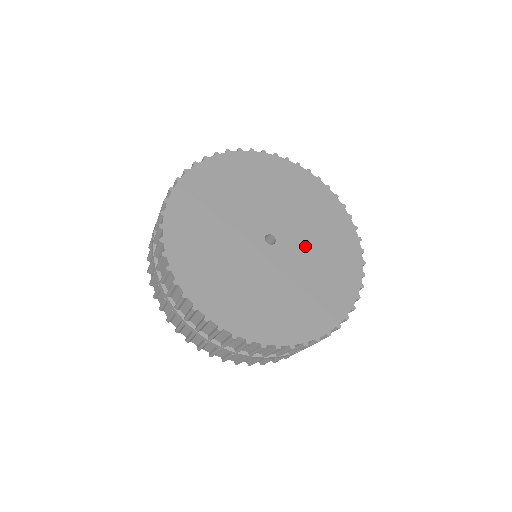
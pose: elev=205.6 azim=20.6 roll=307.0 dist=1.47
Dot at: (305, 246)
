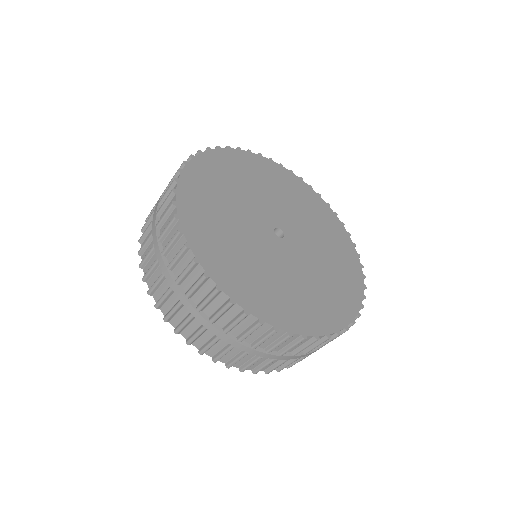
Dot at: (303, 227)
